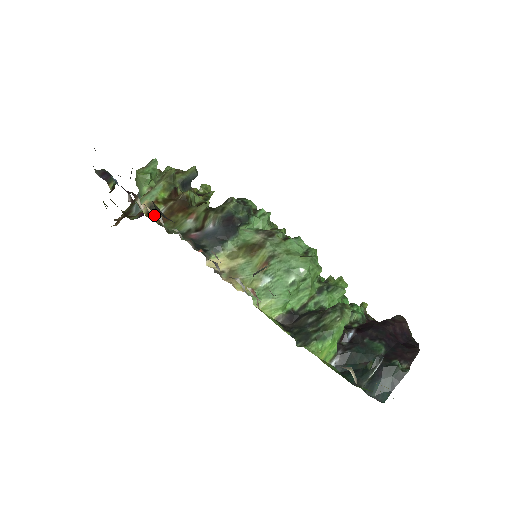
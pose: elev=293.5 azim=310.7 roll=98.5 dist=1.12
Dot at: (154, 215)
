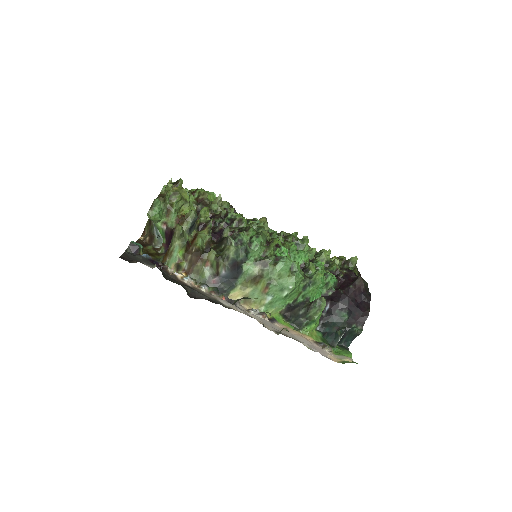
Dot at: (182, 271)
